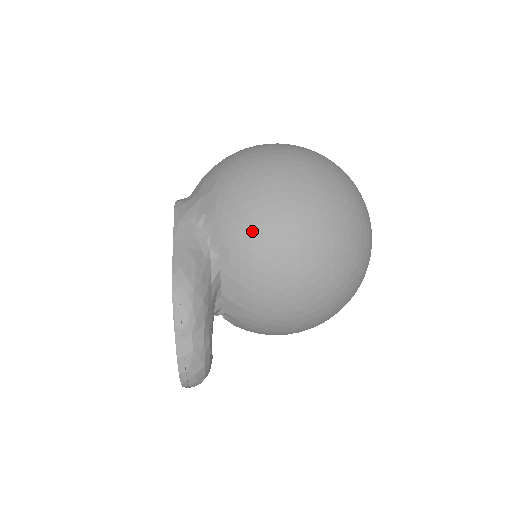
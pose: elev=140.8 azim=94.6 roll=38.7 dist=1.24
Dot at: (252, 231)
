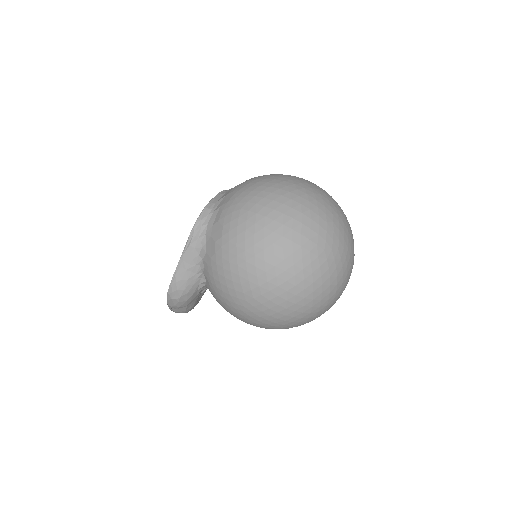
Dot at: (223, 294)
